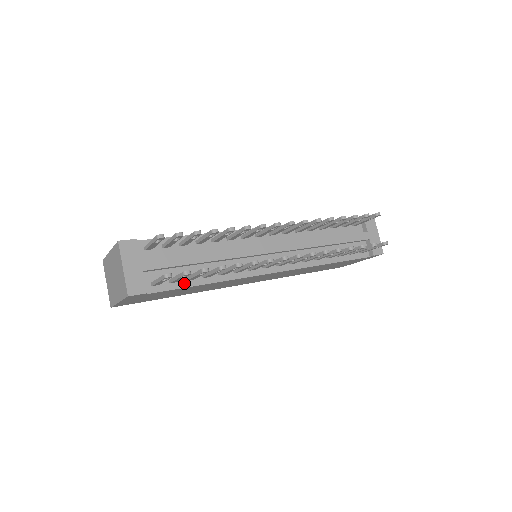
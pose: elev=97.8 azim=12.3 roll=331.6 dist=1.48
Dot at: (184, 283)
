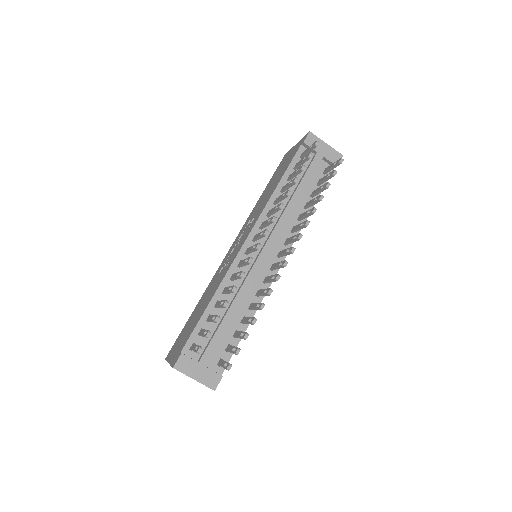
Dot at: (235, 341)
